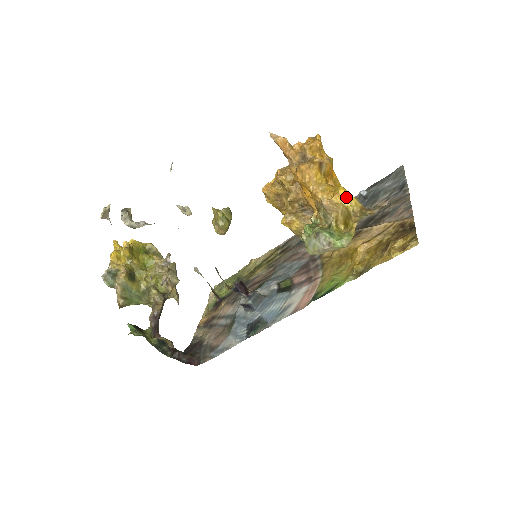
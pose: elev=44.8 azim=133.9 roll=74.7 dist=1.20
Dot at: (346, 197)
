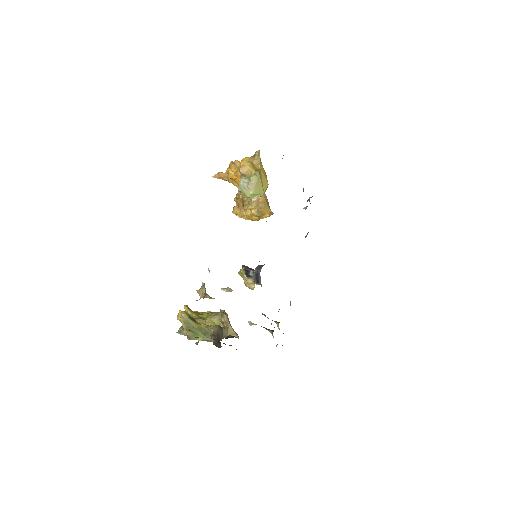
Dot at: (245, 158)
